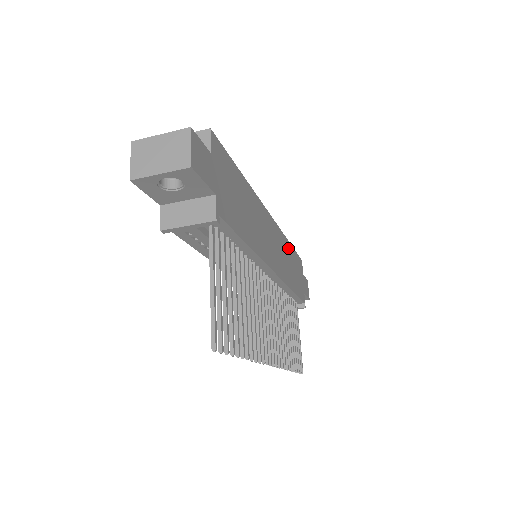
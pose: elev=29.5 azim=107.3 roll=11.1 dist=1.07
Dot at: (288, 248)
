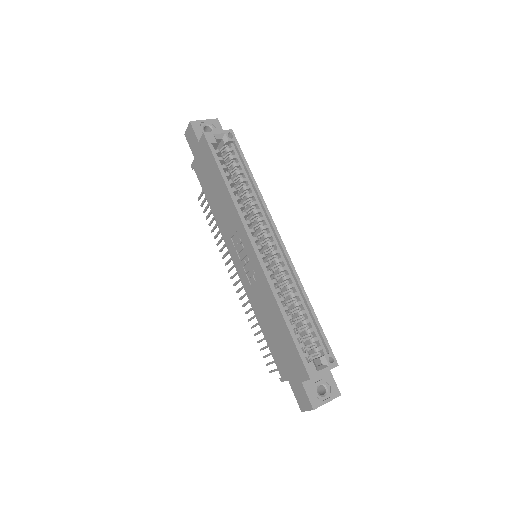
Dot at: (254, 190)
